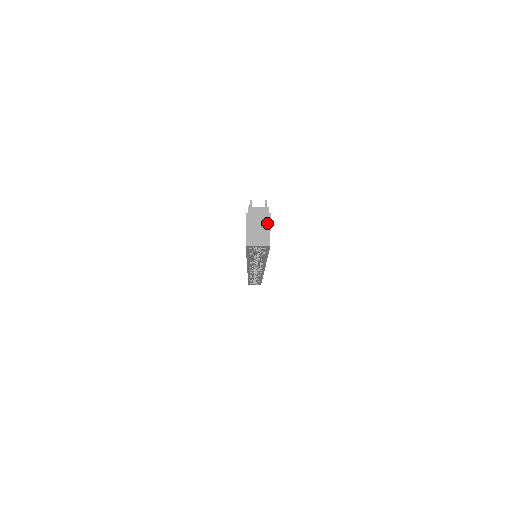
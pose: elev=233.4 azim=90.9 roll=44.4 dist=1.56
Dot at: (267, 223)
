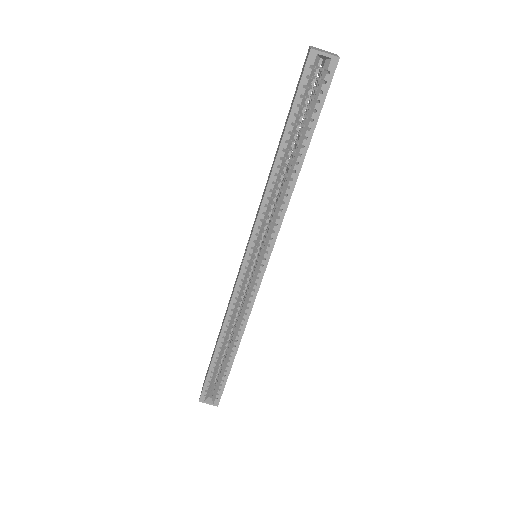
Dot at: (334, 54)
